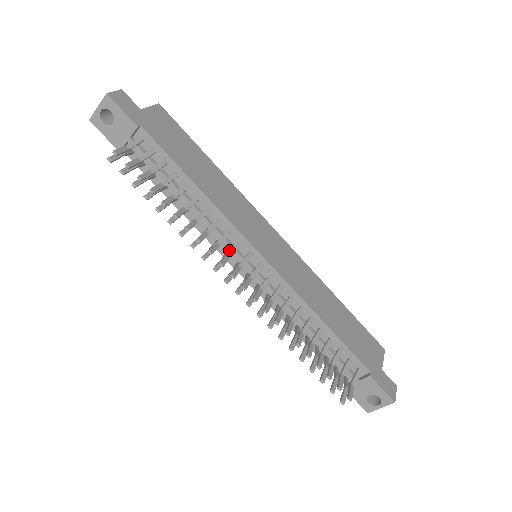
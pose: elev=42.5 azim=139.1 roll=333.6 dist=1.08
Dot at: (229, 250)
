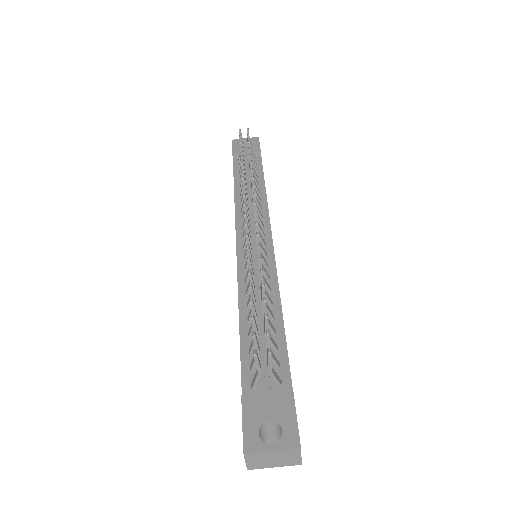
Dot at: occluded
